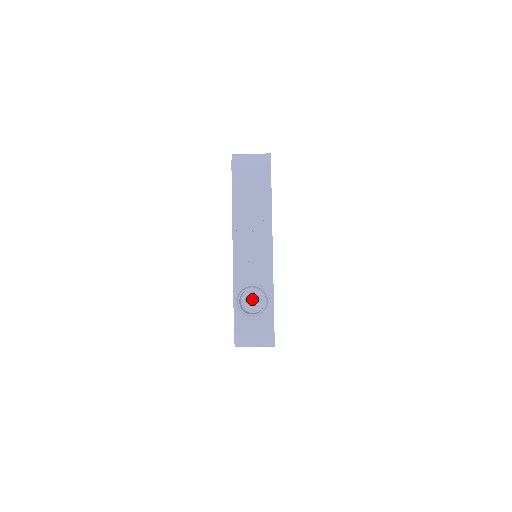
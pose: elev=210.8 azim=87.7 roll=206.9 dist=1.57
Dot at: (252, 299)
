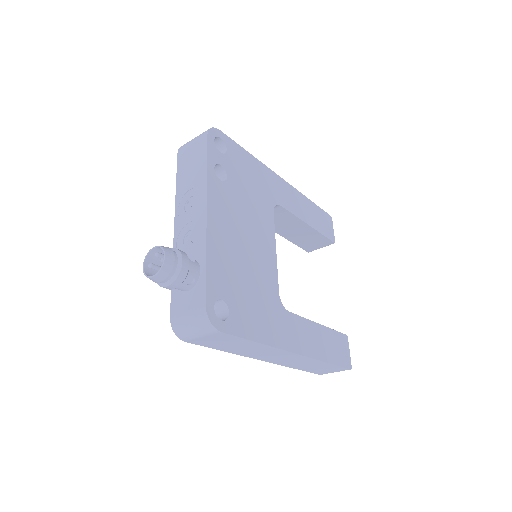
Dot at: occluded
